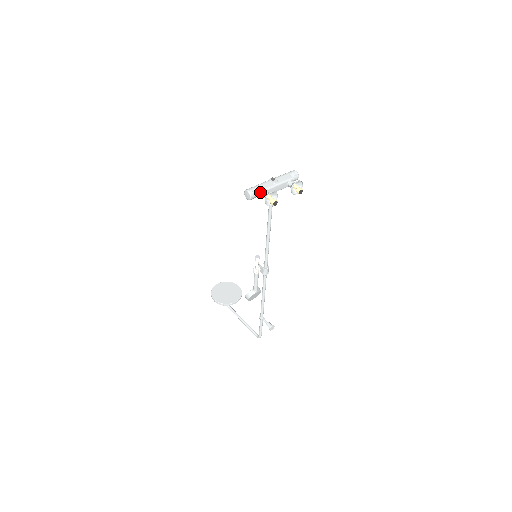
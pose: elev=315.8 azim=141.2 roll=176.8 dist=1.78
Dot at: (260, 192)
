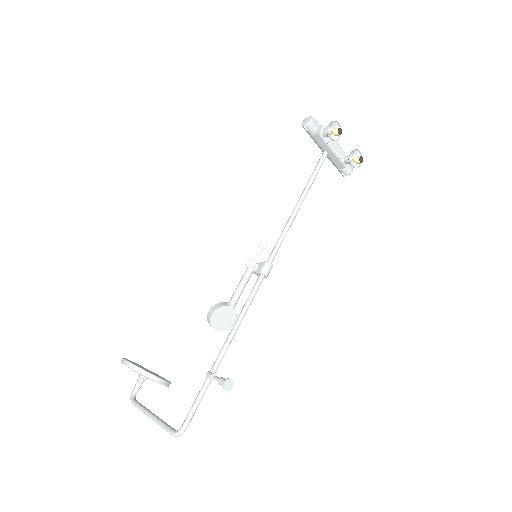
Dot at: (322, 125)
